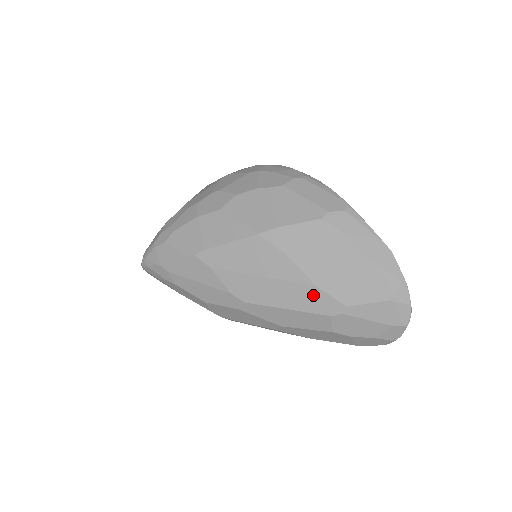
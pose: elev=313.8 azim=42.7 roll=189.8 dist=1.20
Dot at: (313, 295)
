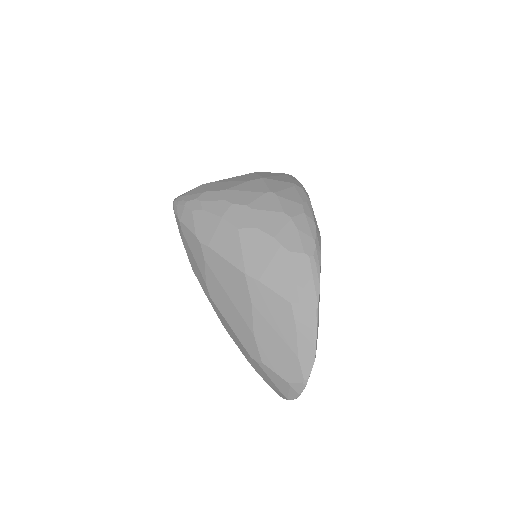
Dot at: (249, 337)
